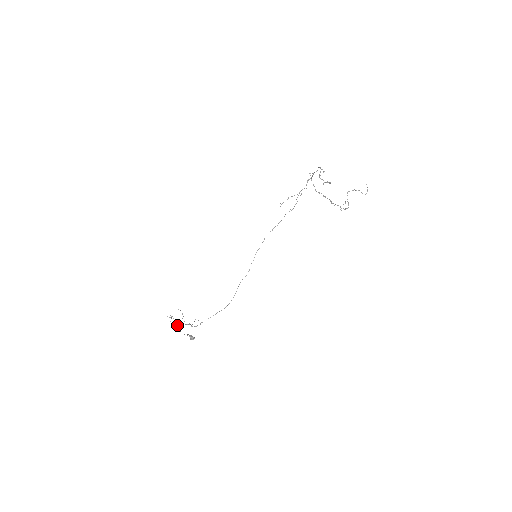
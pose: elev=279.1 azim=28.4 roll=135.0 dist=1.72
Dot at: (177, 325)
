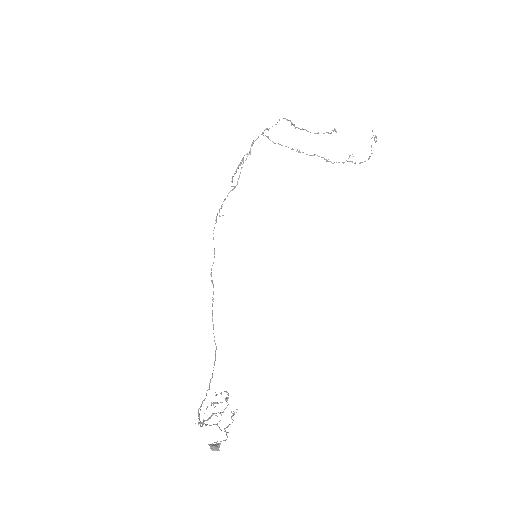
Dot at: (220, 429)
